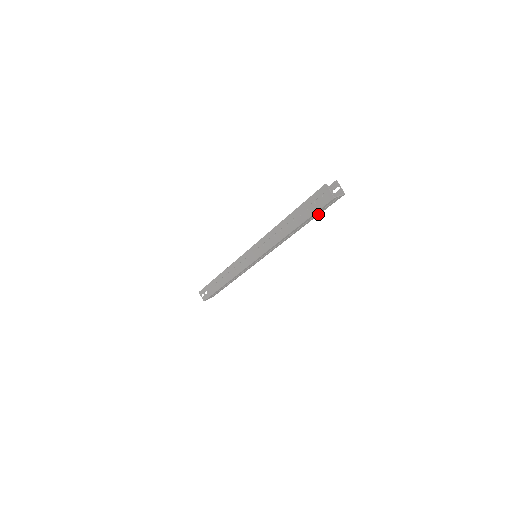
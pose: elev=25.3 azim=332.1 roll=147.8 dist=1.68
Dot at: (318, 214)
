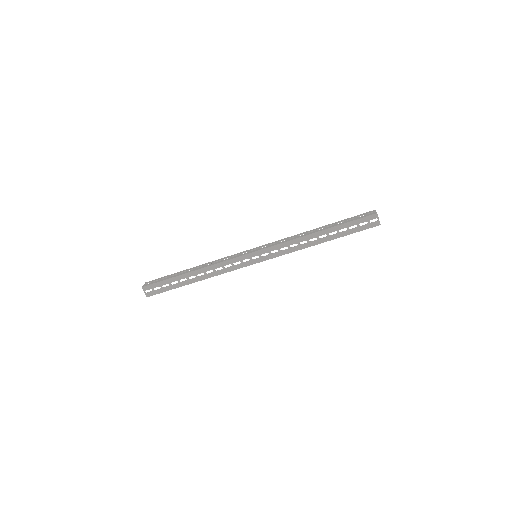
Dot at: (347, 233)
